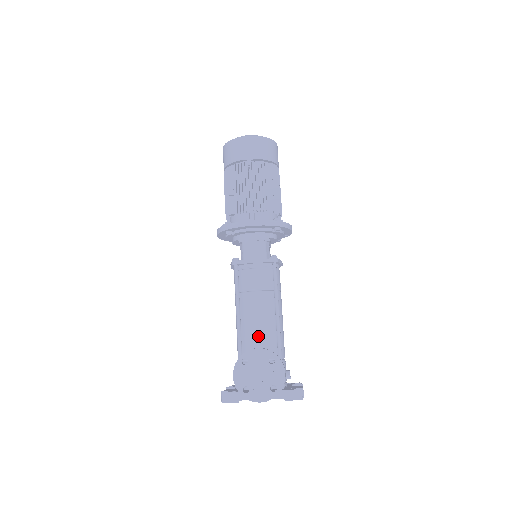
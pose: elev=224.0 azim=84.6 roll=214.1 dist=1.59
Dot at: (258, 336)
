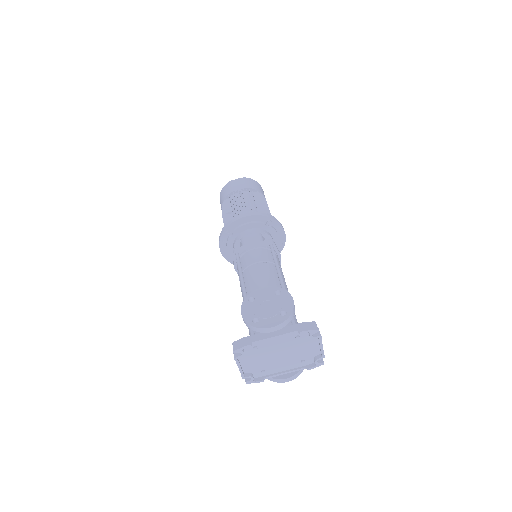
Dot at: occluded
